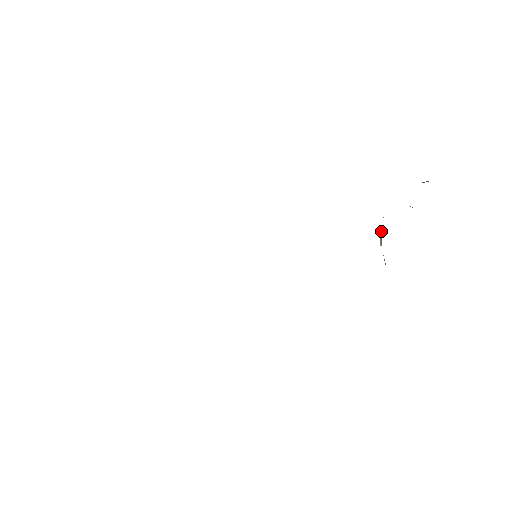
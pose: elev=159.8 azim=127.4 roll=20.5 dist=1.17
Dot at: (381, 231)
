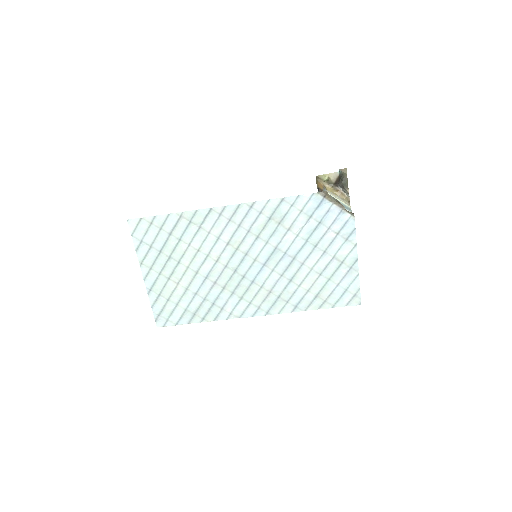
Dot at: occluded
